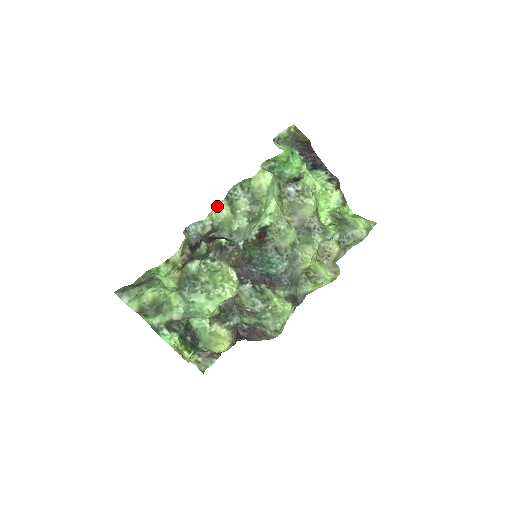
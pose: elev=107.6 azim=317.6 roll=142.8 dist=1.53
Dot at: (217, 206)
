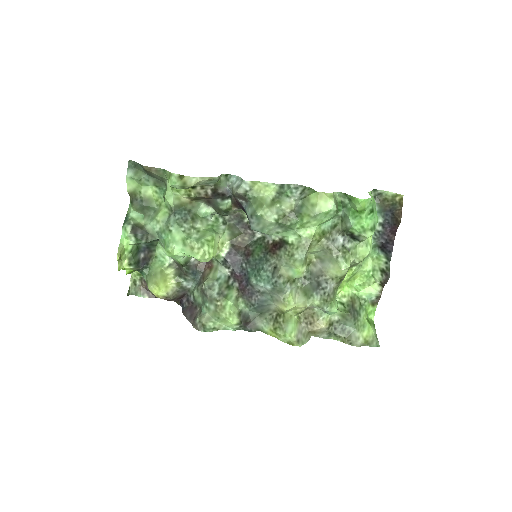
Dot at: (267, 183)
